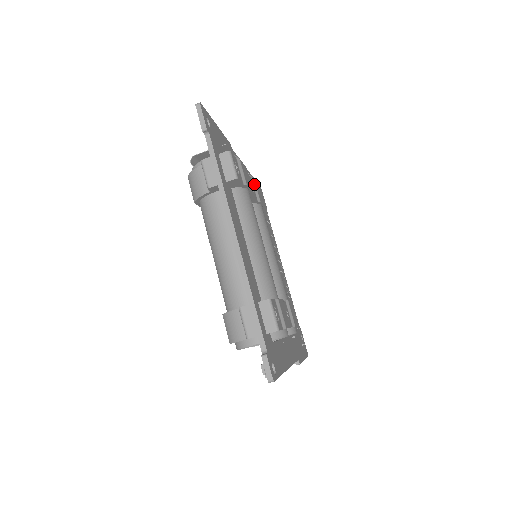
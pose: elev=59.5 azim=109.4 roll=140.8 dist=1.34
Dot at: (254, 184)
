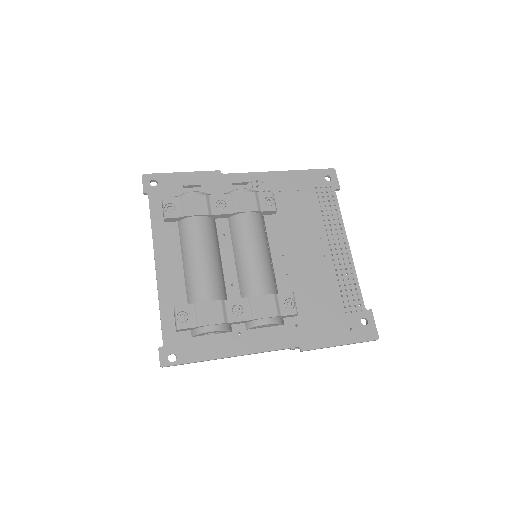
Dot at: (232, 199)
